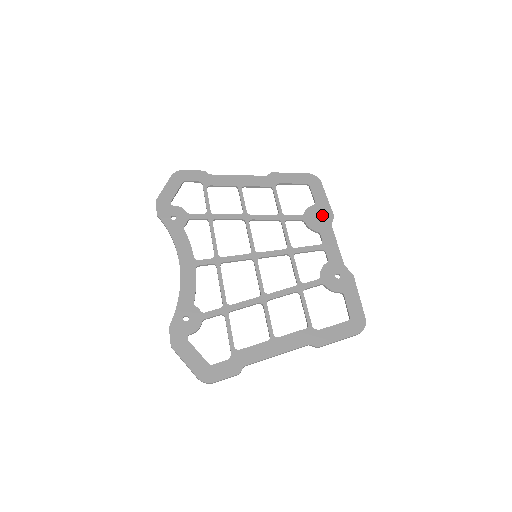
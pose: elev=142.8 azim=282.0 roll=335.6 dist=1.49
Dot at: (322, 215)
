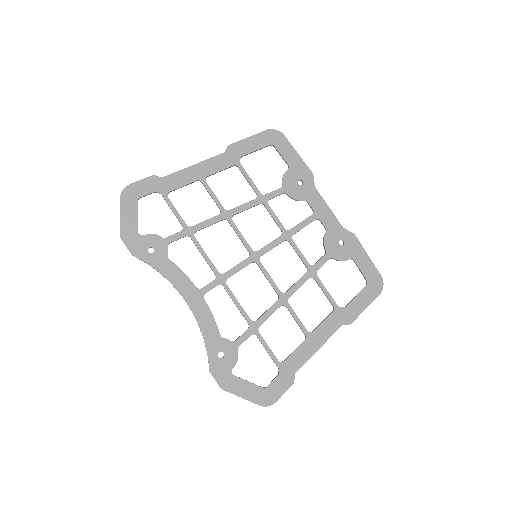
Dot at: (301, 178)
